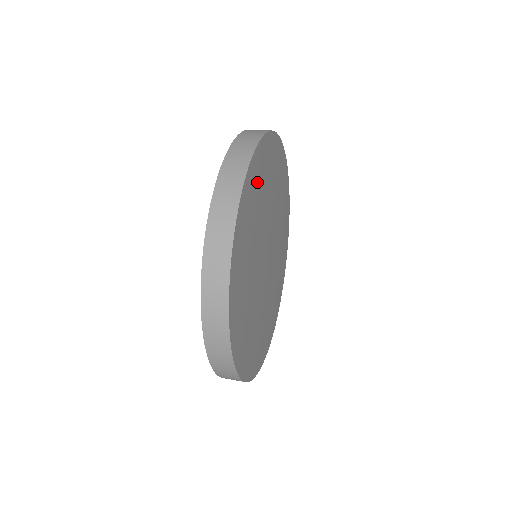
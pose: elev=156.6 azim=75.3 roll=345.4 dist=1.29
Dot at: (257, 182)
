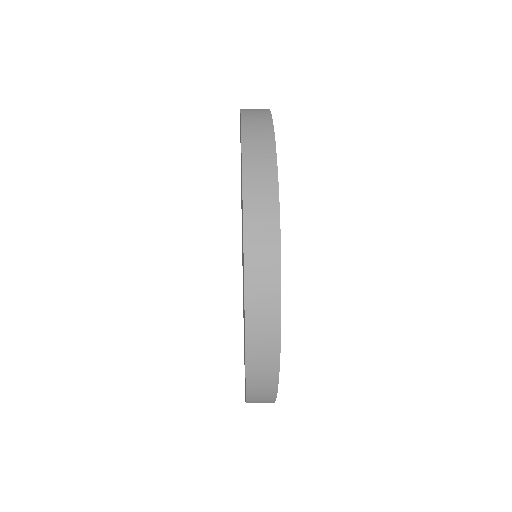
Dot at: occluded
